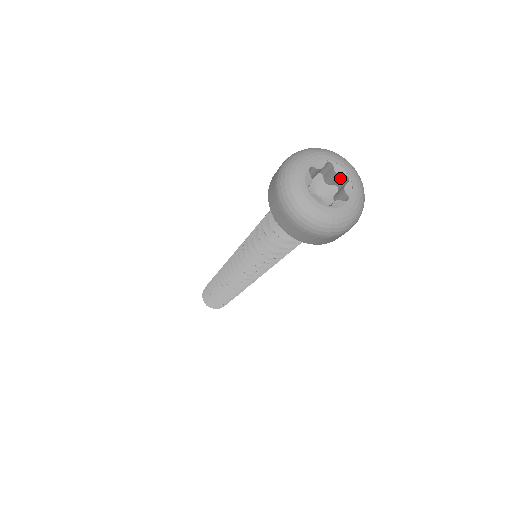
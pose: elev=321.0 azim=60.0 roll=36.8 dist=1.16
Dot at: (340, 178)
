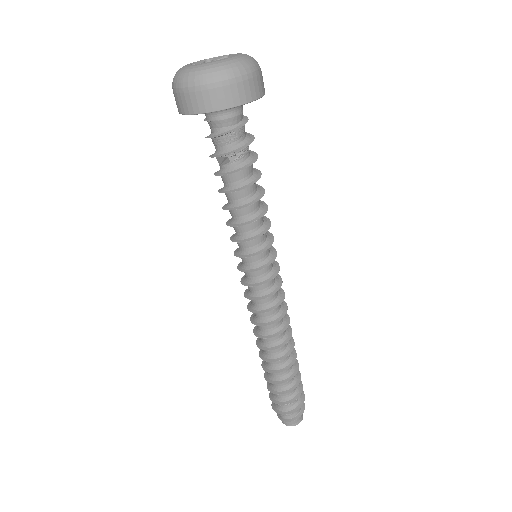
Dot at: occluded
